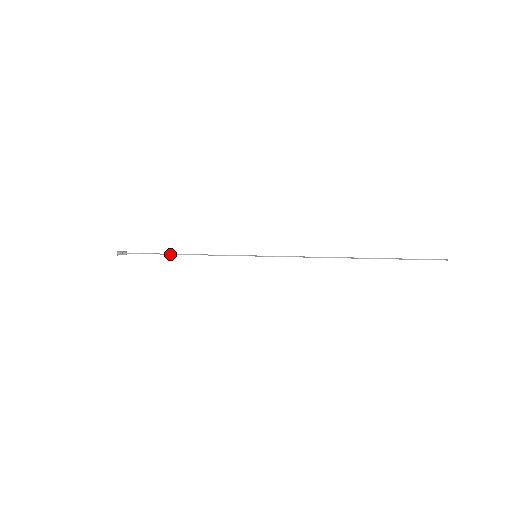
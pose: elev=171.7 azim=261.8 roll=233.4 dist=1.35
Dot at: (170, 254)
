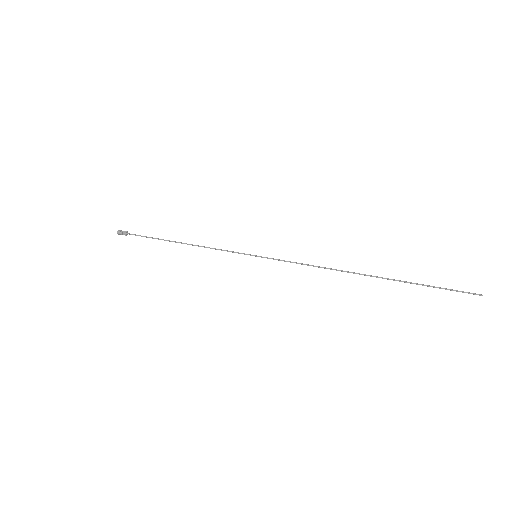
Dot at: occluded
